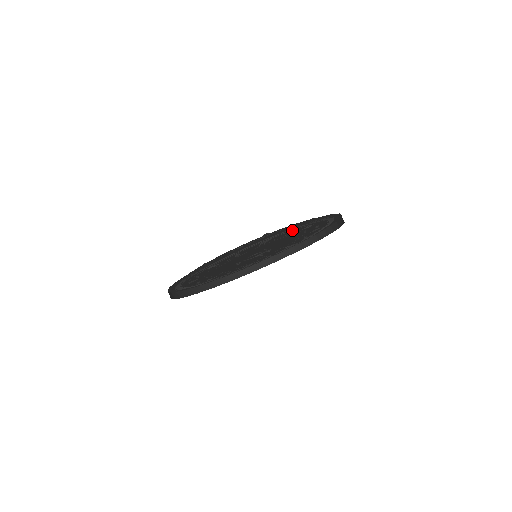
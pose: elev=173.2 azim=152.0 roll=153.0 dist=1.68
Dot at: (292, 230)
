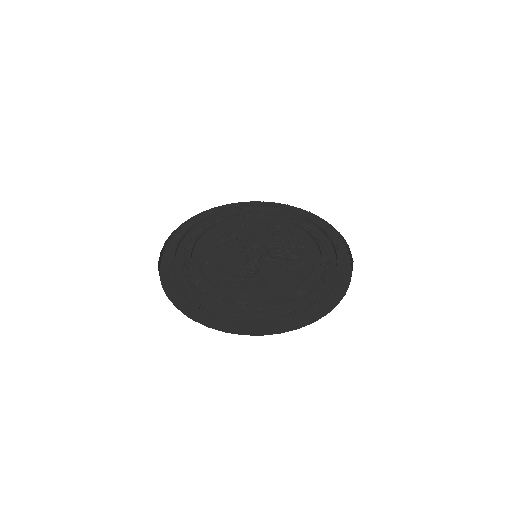
Dot at: (242, 309)
